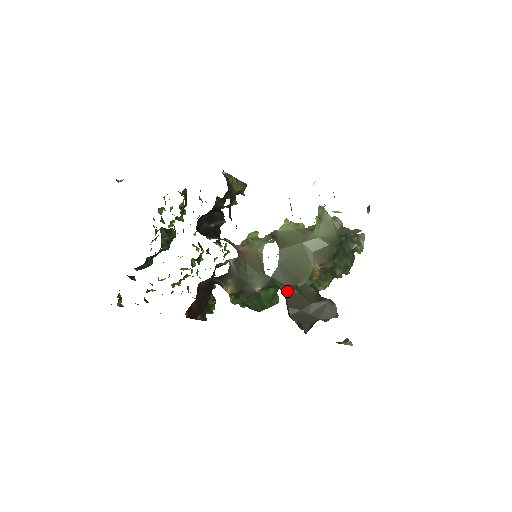
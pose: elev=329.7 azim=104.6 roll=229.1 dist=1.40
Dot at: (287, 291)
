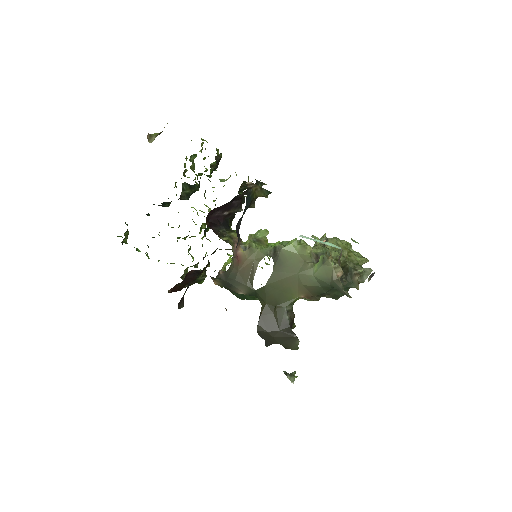
Dot at: (264, 309)
